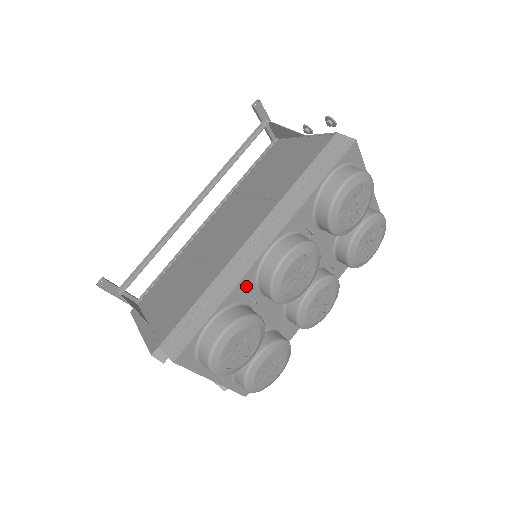
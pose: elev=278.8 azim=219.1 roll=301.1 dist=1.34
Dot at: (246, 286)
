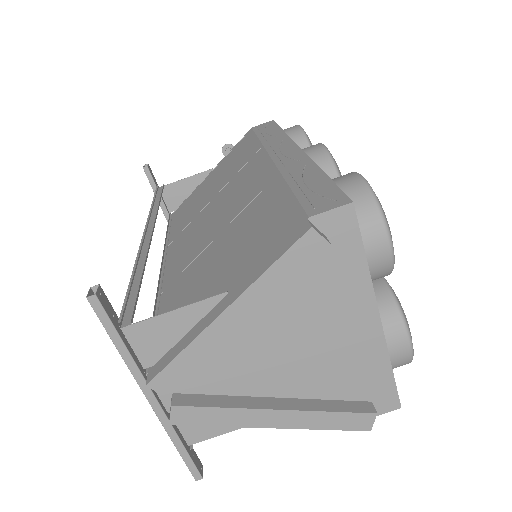
Dot at: occluded
